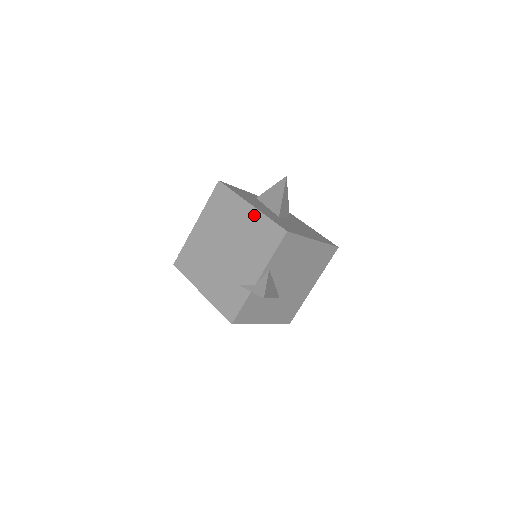
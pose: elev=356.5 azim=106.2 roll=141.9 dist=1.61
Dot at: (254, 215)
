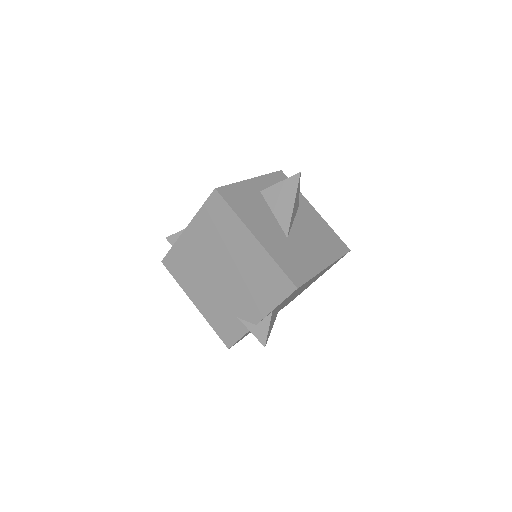
Dot at: (259, 252)
